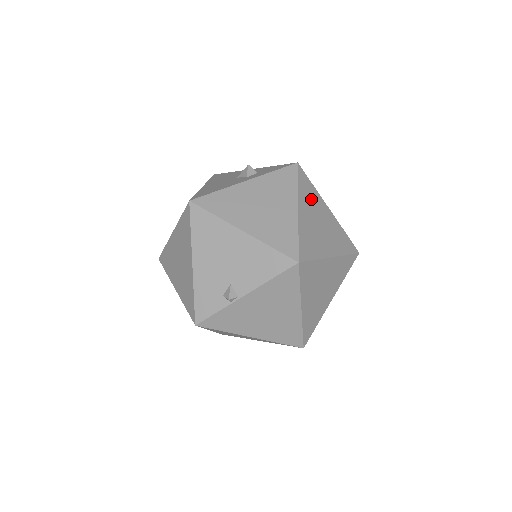
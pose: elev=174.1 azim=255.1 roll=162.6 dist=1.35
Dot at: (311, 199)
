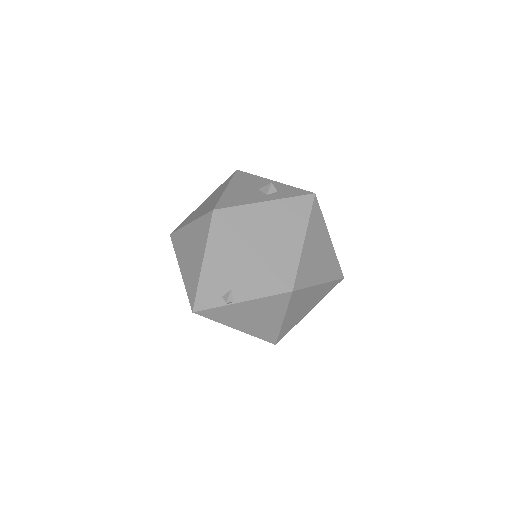
Dot at: (317, 229)
